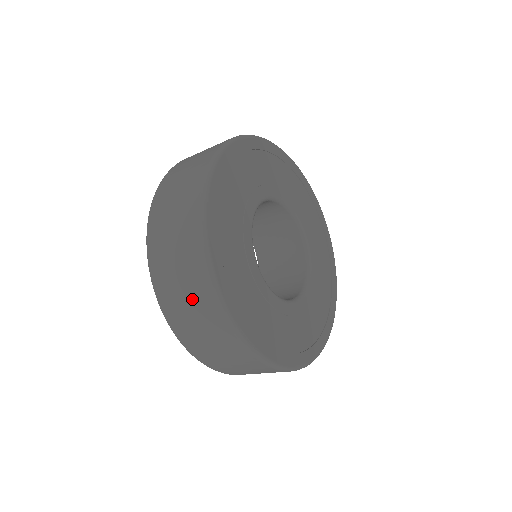
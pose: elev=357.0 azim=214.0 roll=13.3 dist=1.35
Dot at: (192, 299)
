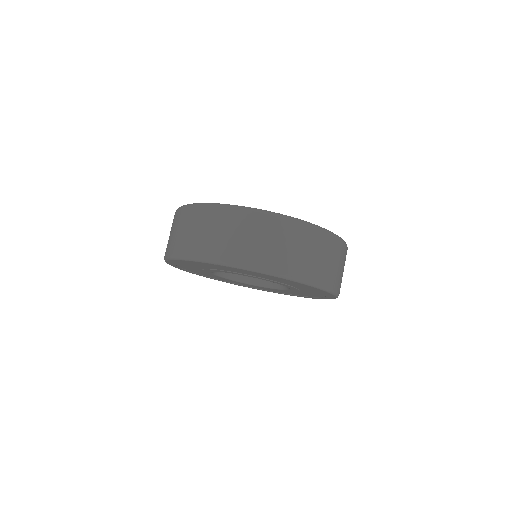
Dot at: (196, 225)
